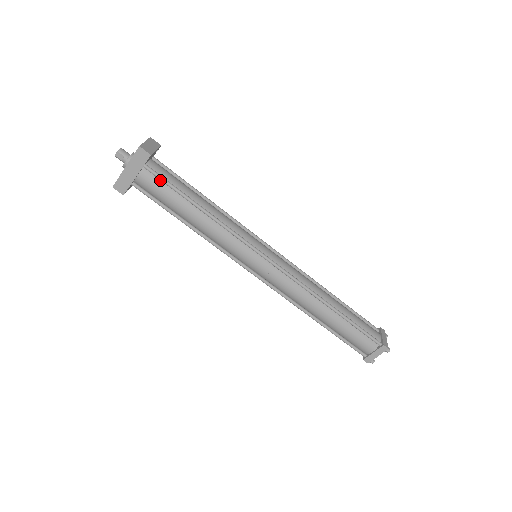
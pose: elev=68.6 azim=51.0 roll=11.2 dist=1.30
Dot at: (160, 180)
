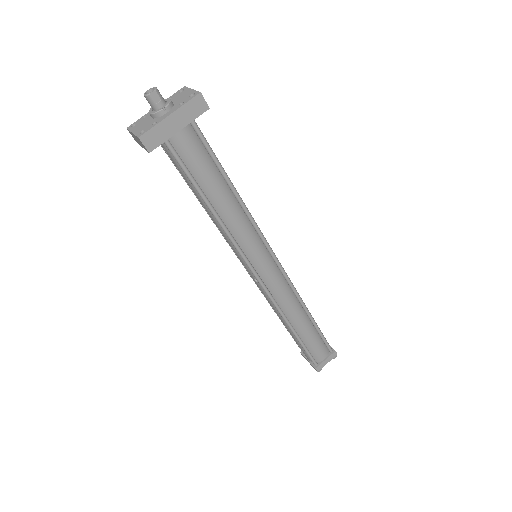
Dot at: (201, 144)
